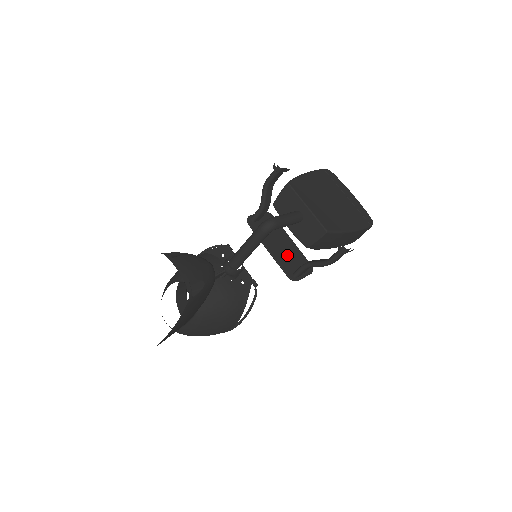
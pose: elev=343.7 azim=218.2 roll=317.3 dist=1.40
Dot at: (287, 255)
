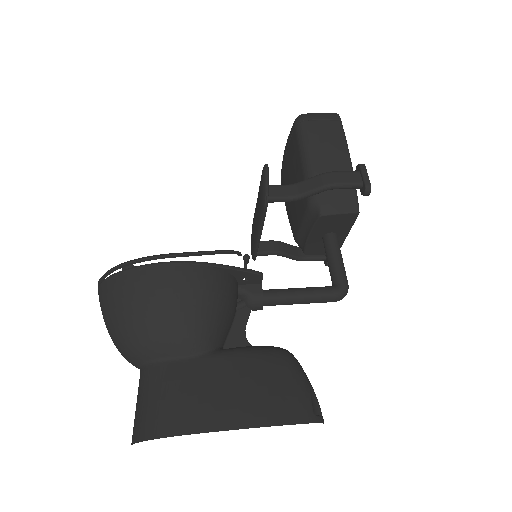
Dot at: occluded
